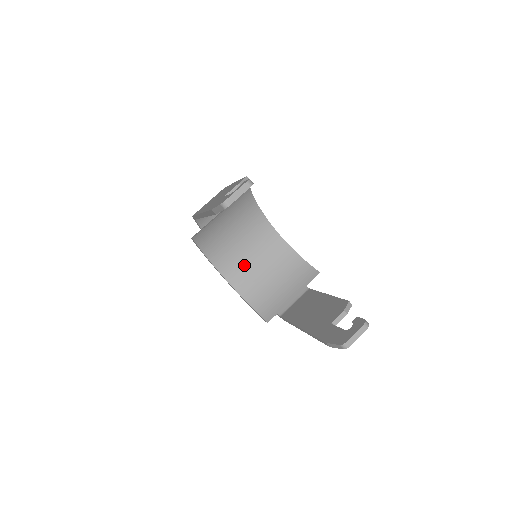
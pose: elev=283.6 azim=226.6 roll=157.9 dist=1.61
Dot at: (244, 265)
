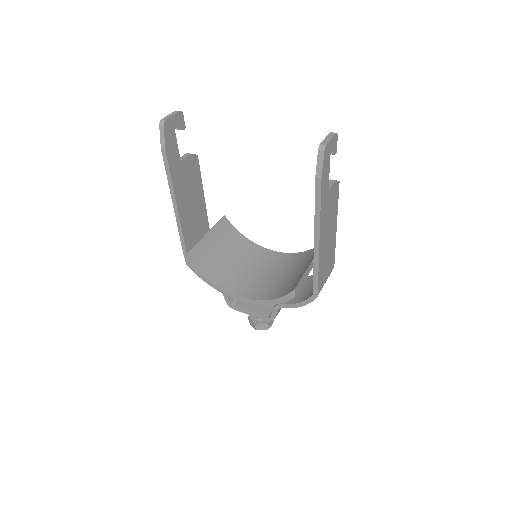
Dot at: (254, 281)
